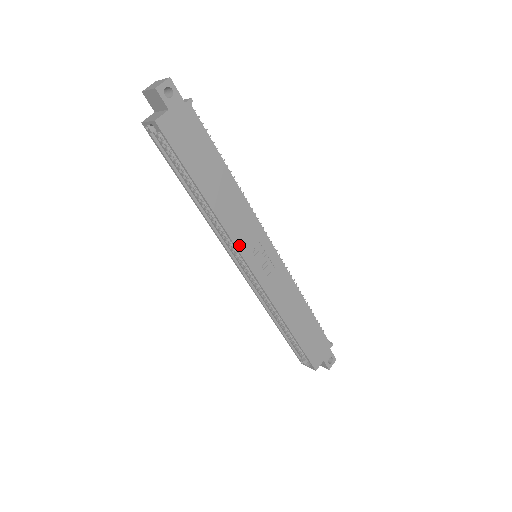
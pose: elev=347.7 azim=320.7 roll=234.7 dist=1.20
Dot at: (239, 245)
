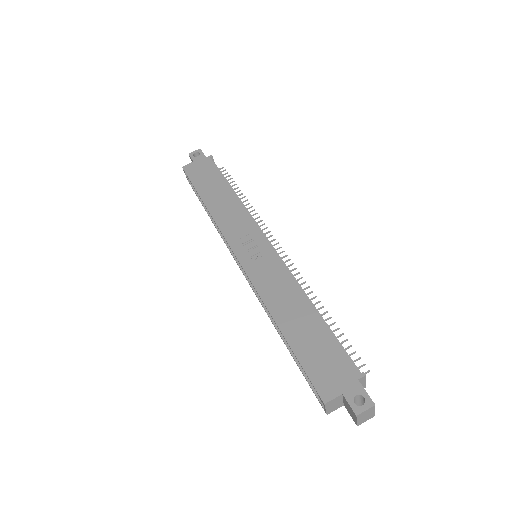
Dot at: (227, 235)
